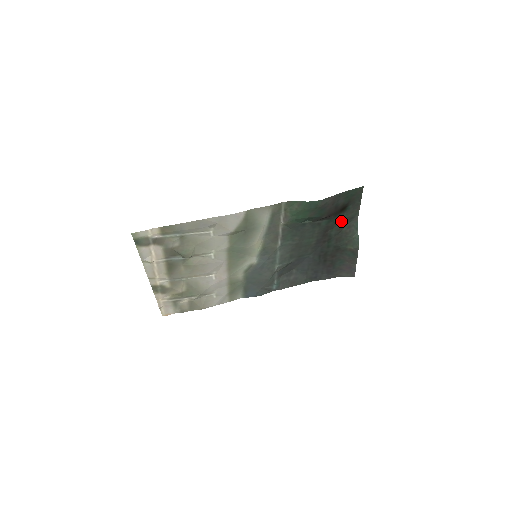
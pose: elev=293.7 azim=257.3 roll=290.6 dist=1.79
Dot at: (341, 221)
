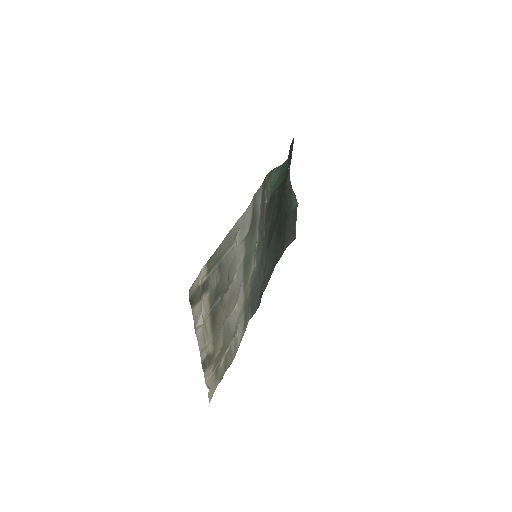
Dot at: occluded
